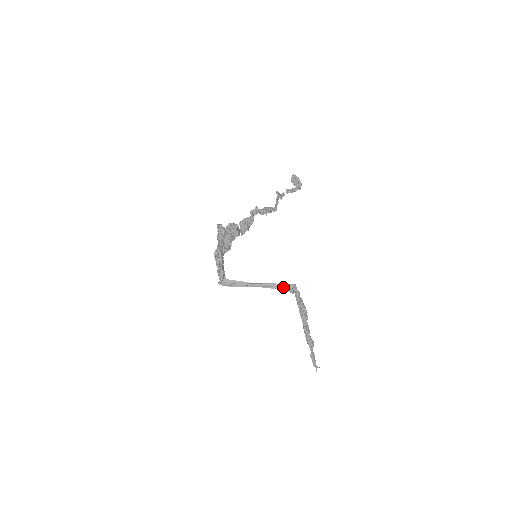
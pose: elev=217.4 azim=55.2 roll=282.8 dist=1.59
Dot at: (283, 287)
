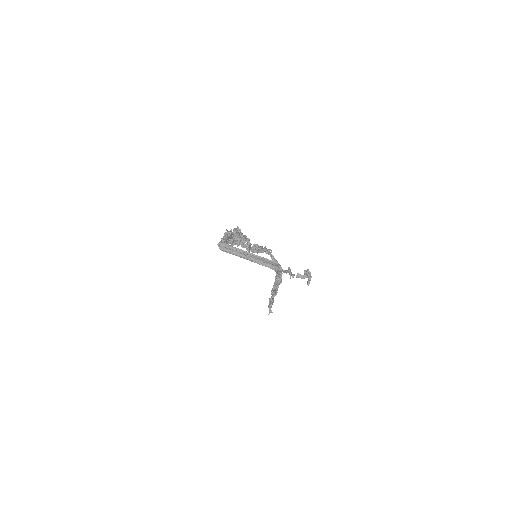
Dot at: (269, 265)
